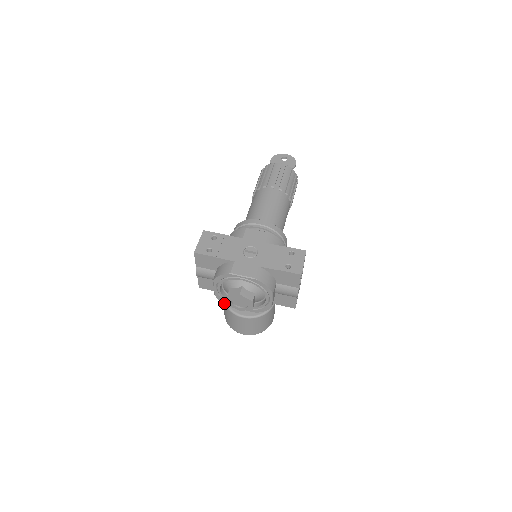
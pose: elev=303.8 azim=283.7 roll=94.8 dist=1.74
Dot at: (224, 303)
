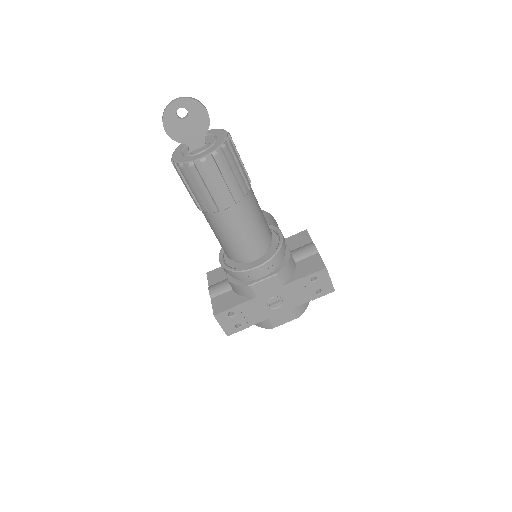
Dot at: occluded
